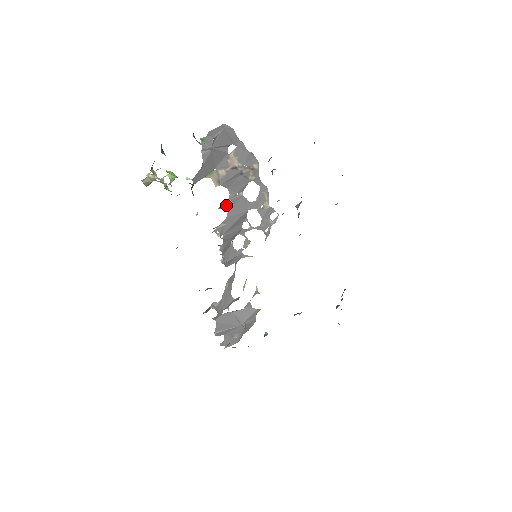
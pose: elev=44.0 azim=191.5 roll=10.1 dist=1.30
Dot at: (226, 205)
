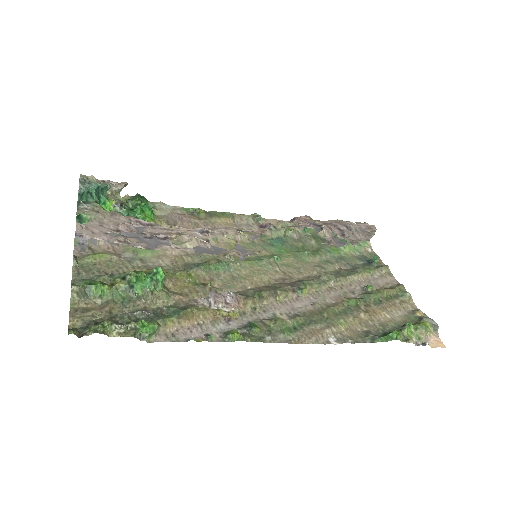
Dot at: occluded
